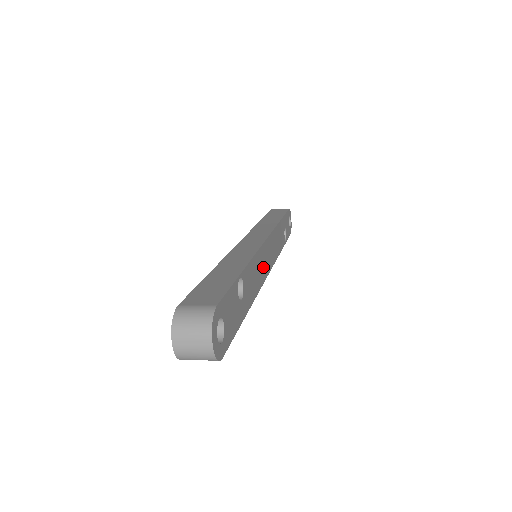
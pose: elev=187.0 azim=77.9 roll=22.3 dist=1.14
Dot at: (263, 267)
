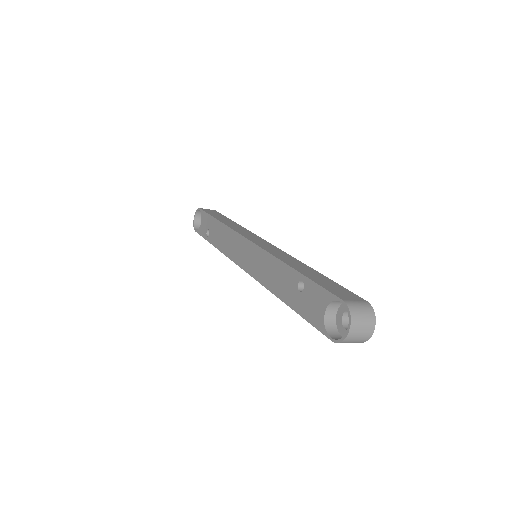
Dot at: occluded
